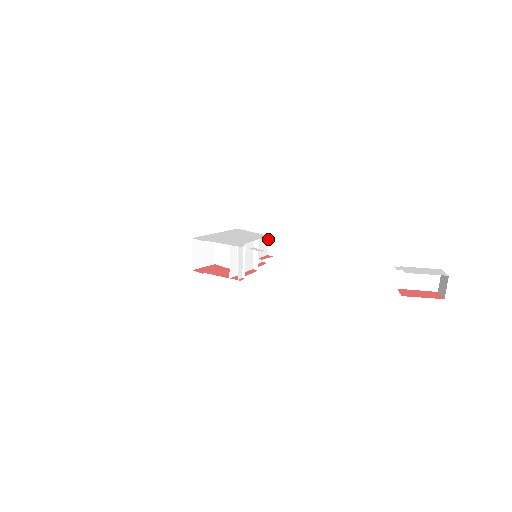
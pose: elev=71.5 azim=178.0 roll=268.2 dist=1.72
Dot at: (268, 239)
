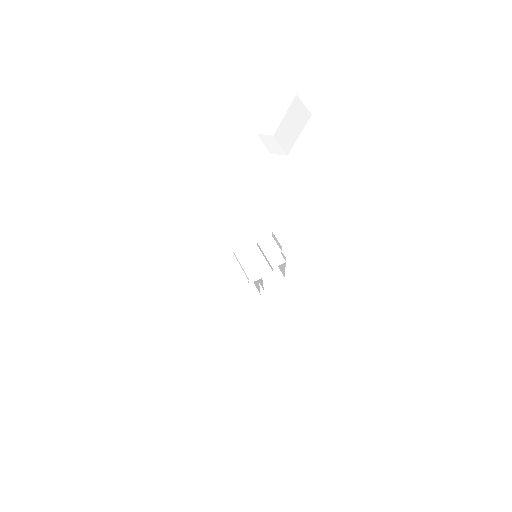
Dot at: (273, 238)
